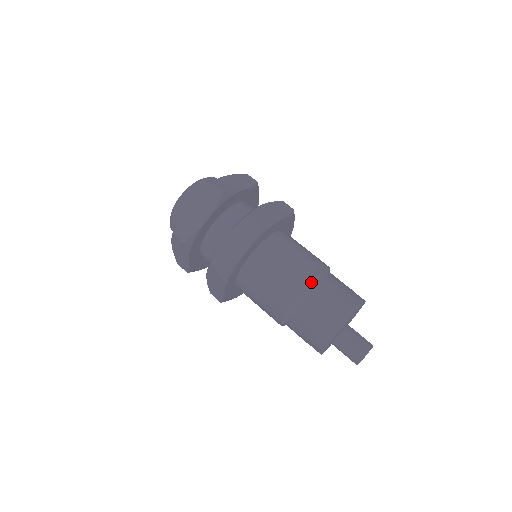
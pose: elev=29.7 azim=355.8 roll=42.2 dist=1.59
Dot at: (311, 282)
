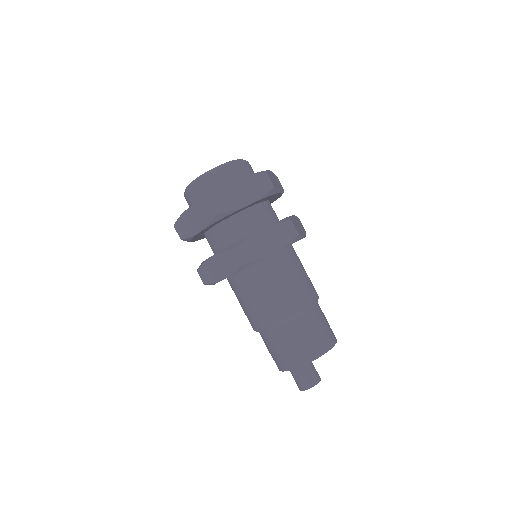
Dot at: (311, 305)
